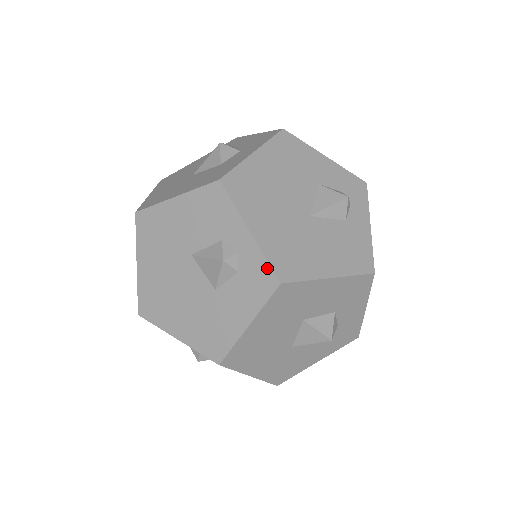
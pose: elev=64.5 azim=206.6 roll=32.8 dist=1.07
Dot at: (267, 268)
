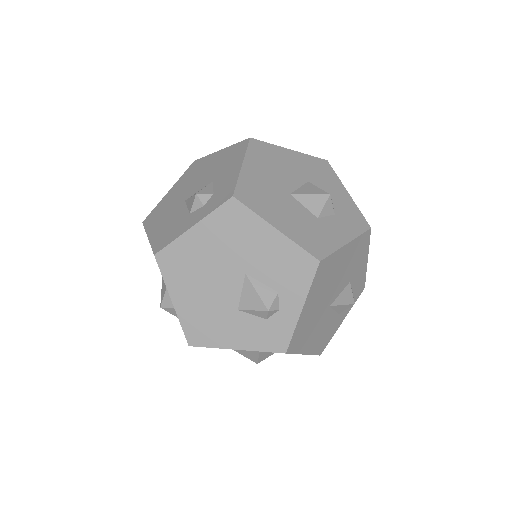
Dot at: (288, 338)
